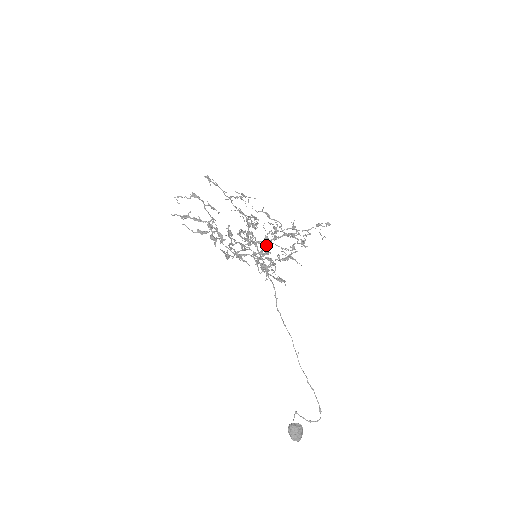
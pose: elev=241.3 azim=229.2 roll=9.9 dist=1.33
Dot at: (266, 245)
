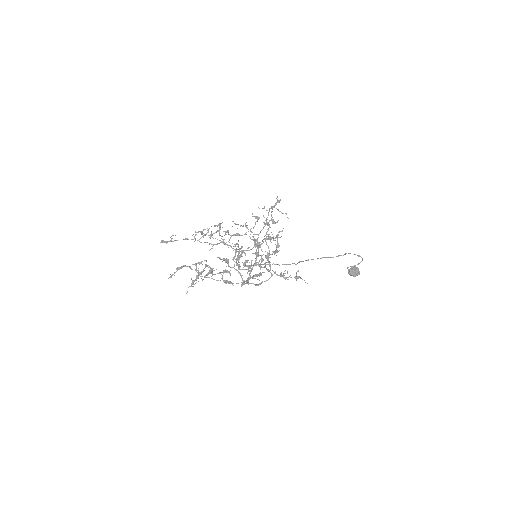
Dot at: occluded
